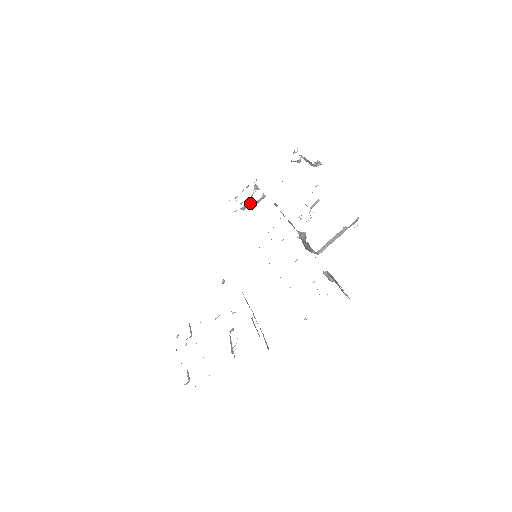
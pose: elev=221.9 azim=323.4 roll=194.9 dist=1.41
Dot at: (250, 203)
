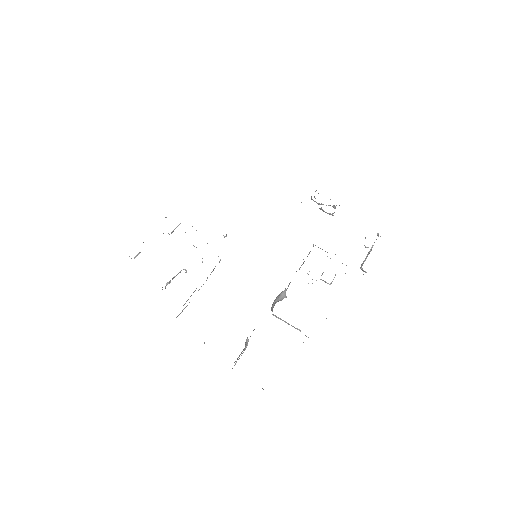
Dot at: occluded
